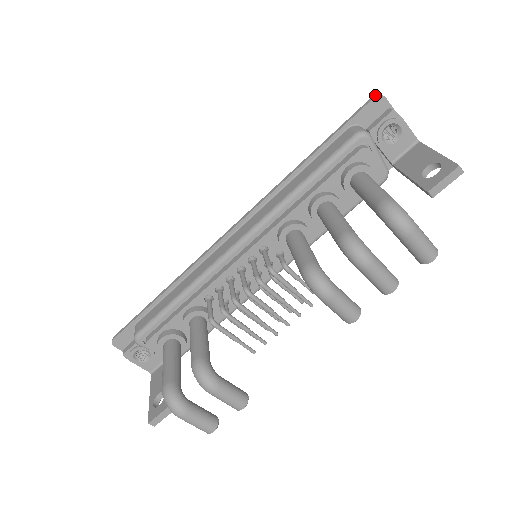
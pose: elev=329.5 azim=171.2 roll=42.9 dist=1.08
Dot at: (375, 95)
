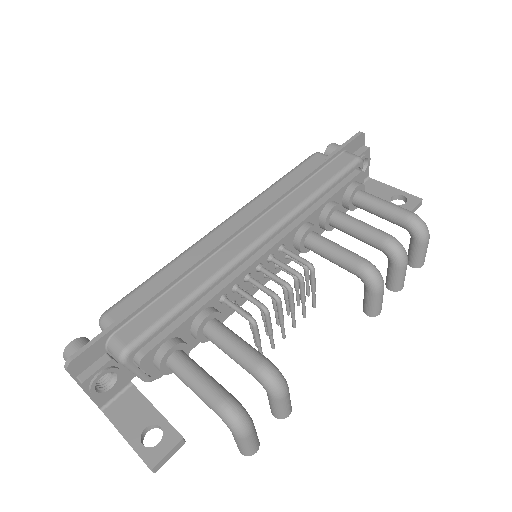
Dot at: (361, 132)
